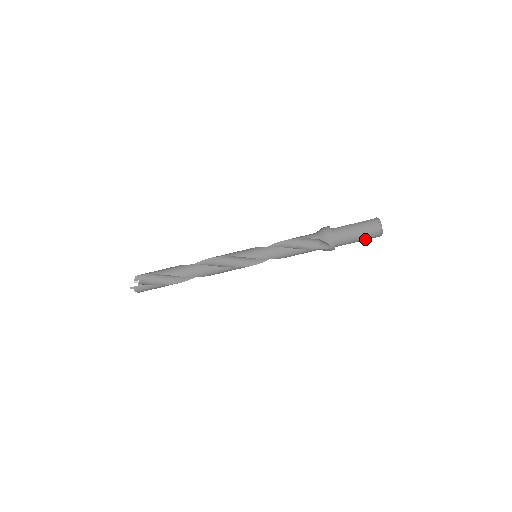
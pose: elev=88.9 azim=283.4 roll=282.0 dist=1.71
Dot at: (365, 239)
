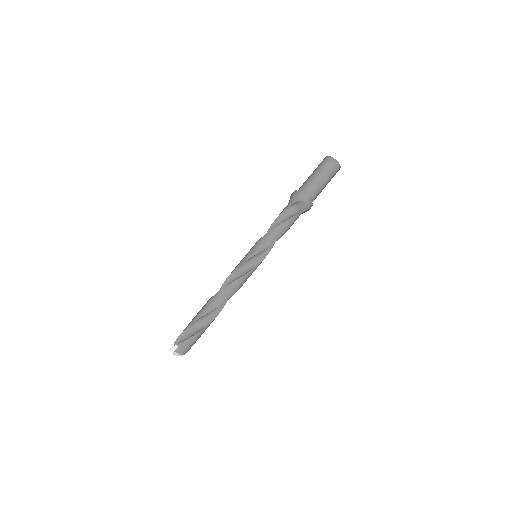
Dot at: (329, 177)
